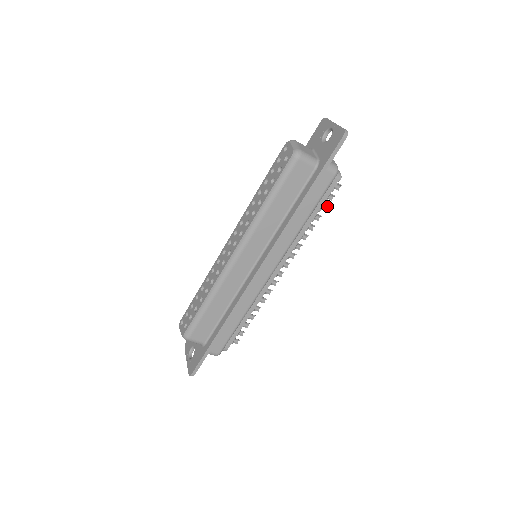
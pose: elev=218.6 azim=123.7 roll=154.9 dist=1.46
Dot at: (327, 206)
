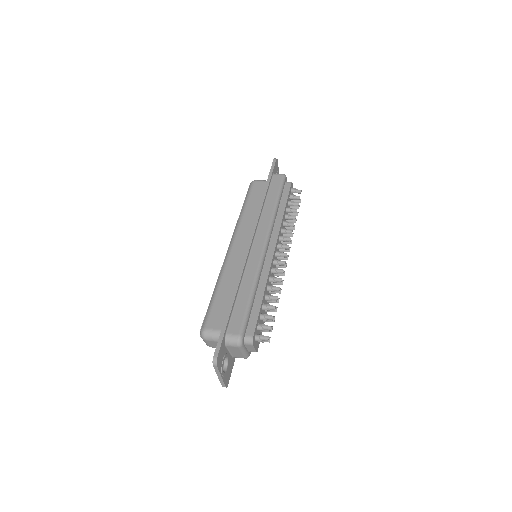
Dot at: (274, 321)
